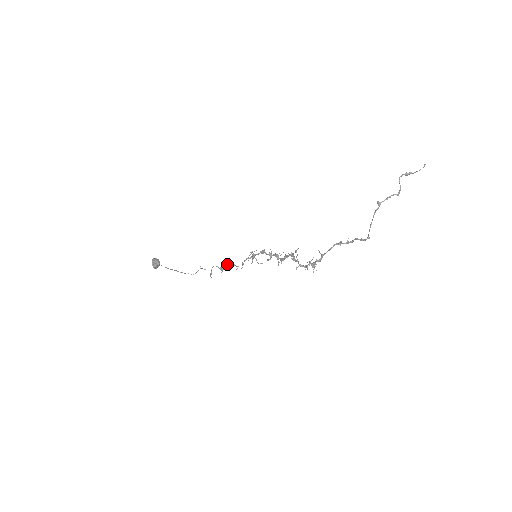
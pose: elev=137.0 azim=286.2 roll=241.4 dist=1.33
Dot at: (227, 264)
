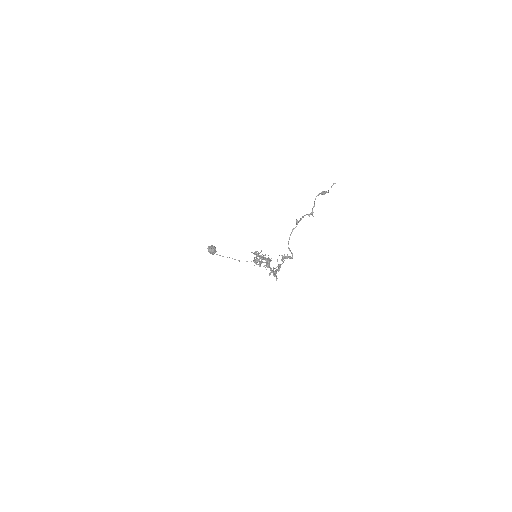
Dot at: occluded
